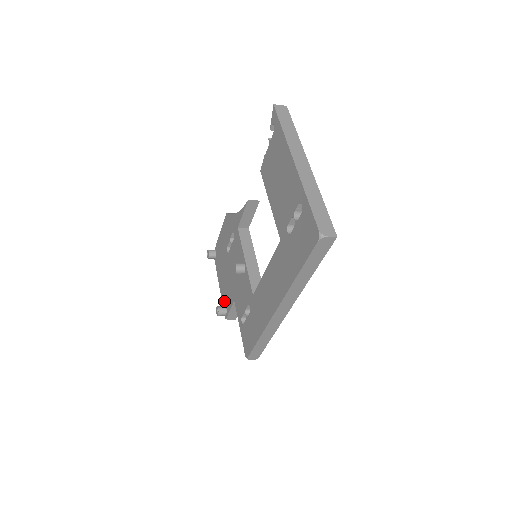
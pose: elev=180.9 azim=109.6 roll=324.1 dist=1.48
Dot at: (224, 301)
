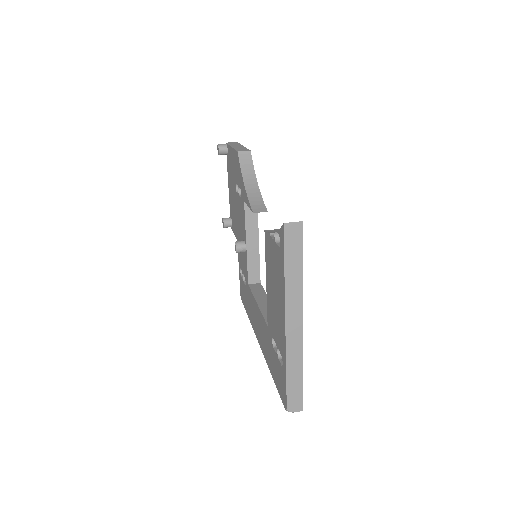
Dot at: (231, 214)
